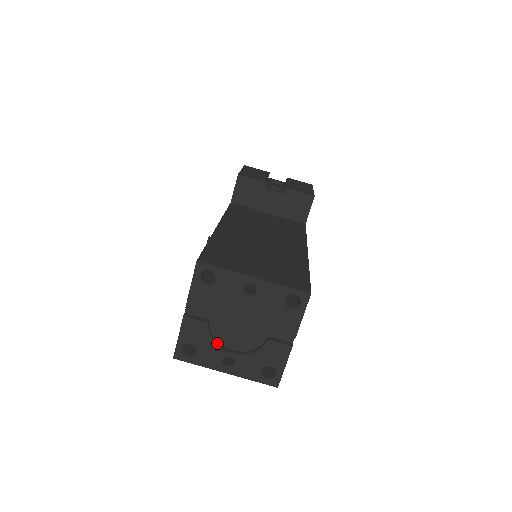
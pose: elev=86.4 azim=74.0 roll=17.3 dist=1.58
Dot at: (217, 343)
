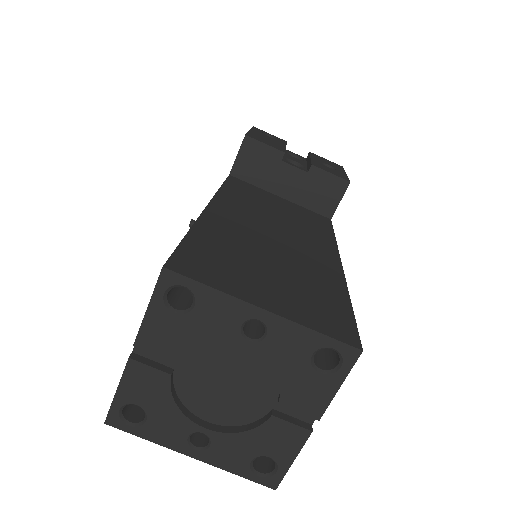
Dot at: (183, 408)
